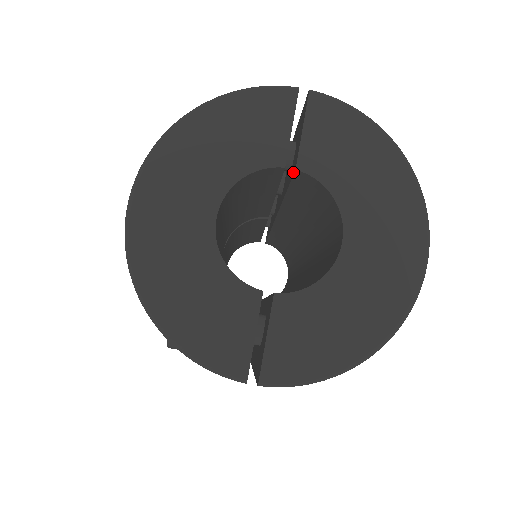
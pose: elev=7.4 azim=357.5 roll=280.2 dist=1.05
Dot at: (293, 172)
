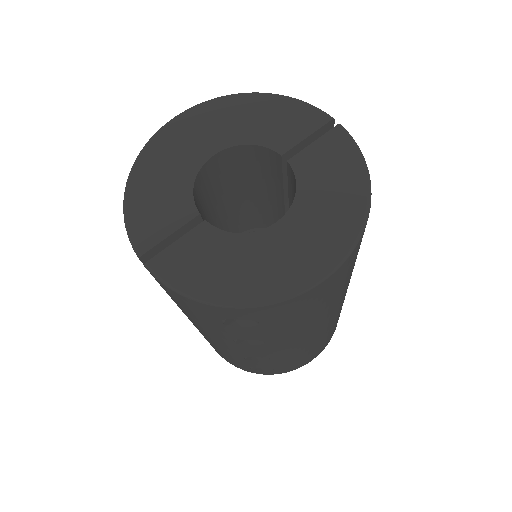
Dot at: occluded
